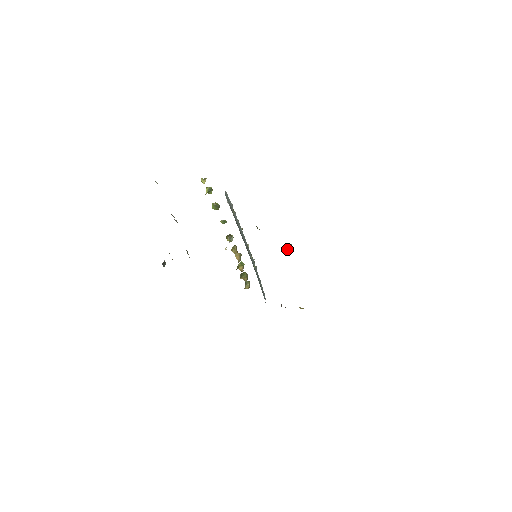
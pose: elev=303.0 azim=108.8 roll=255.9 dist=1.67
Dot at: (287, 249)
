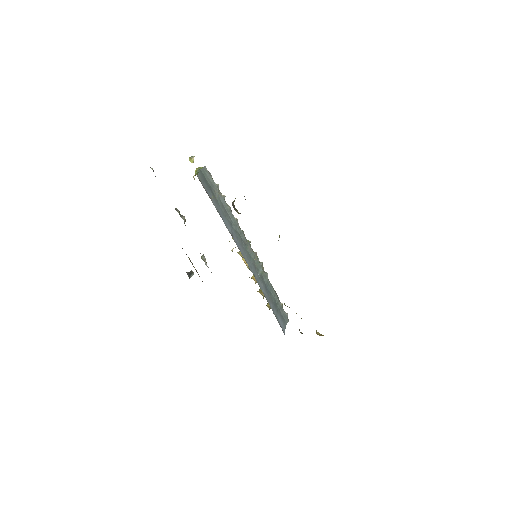
Dot at: occluded
